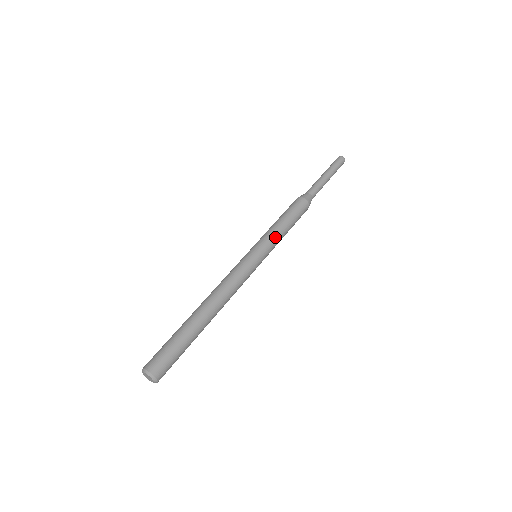
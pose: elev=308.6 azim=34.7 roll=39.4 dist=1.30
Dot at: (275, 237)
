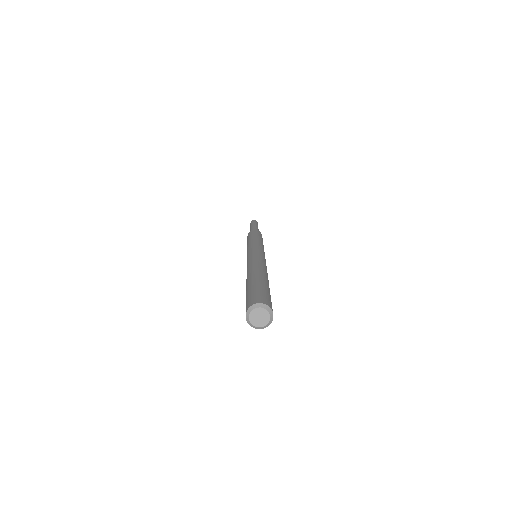
Dot at: occluded
